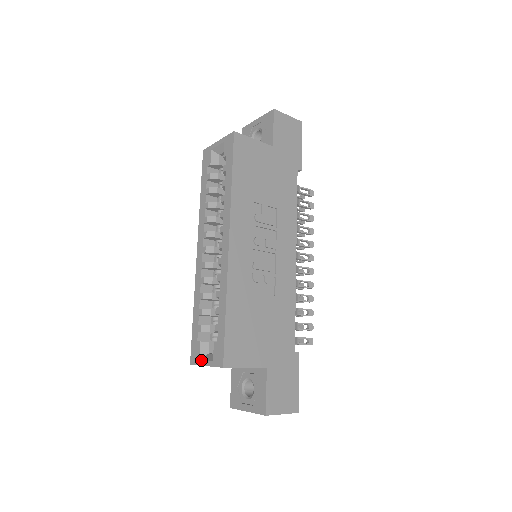
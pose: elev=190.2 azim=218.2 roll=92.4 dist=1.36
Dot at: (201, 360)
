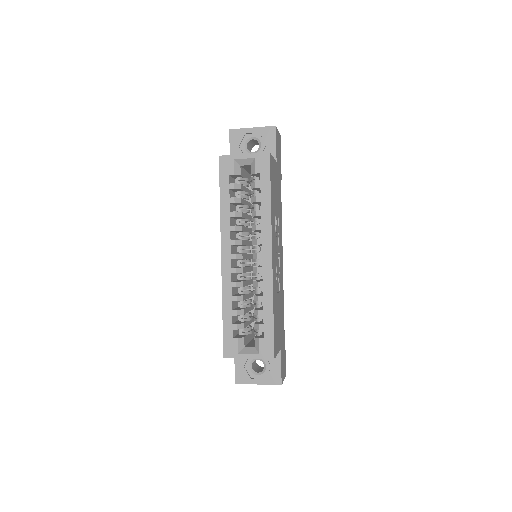
Dot at: (241, 354)
